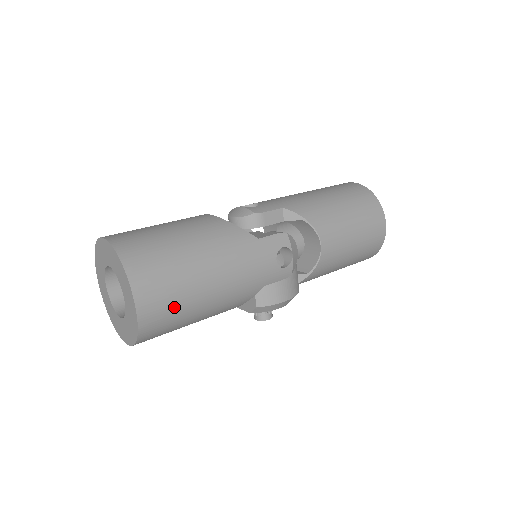
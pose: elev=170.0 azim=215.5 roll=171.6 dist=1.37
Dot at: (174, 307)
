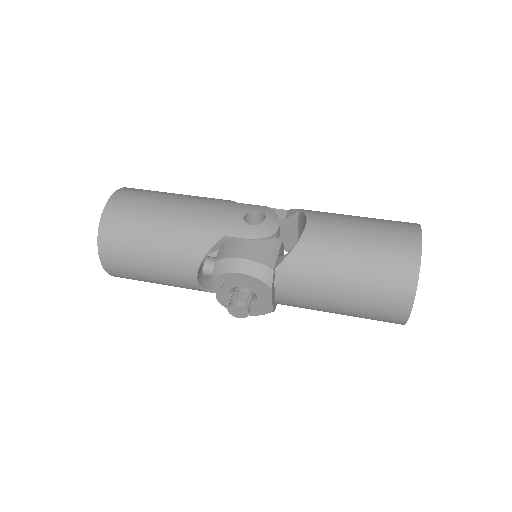
Dot at: (134, 212)
